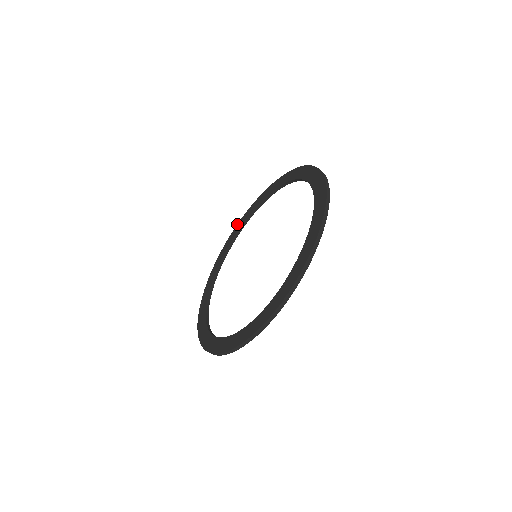
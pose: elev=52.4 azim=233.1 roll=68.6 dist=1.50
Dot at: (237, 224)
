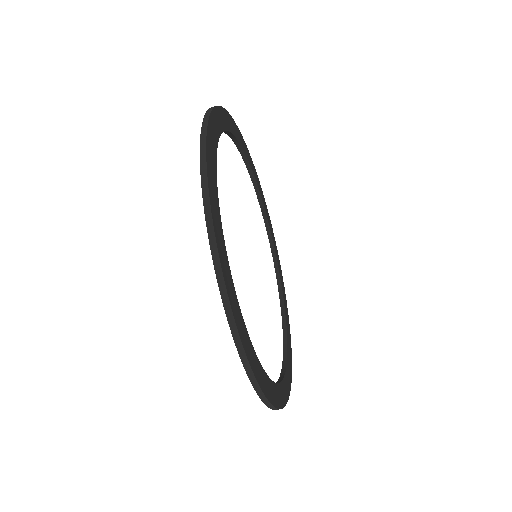
Dot at: occluded
